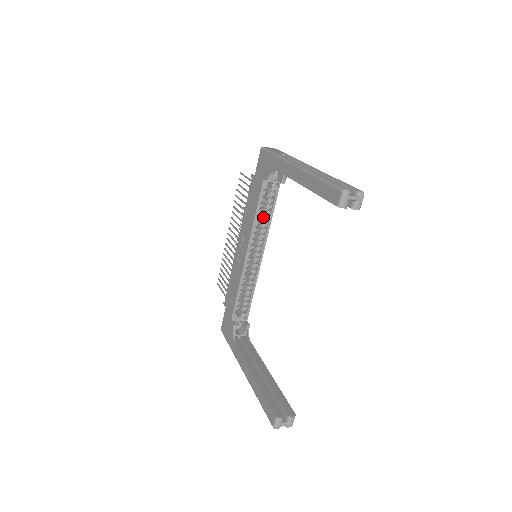
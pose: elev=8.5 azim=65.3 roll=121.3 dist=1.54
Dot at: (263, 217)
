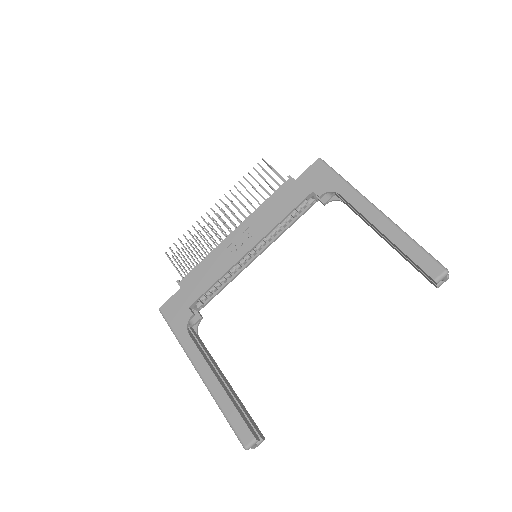
Dot at: (283, 222)
